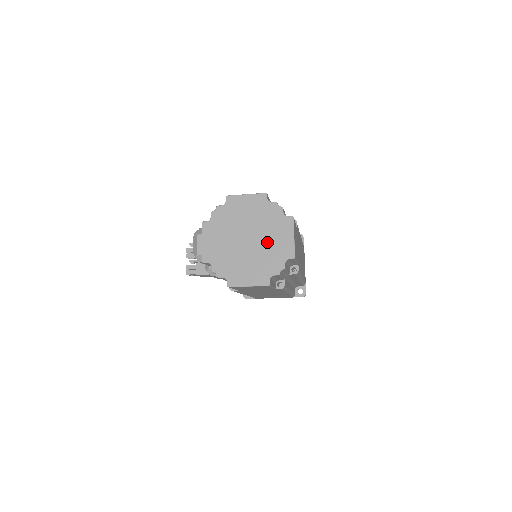
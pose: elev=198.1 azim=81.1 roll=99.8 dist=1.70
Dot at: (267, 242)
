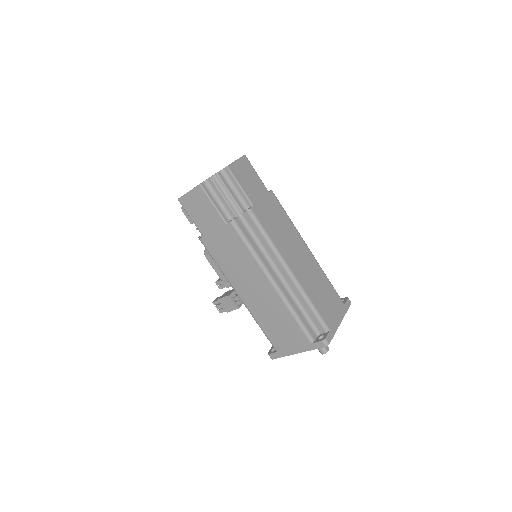
Dot at: occluded
